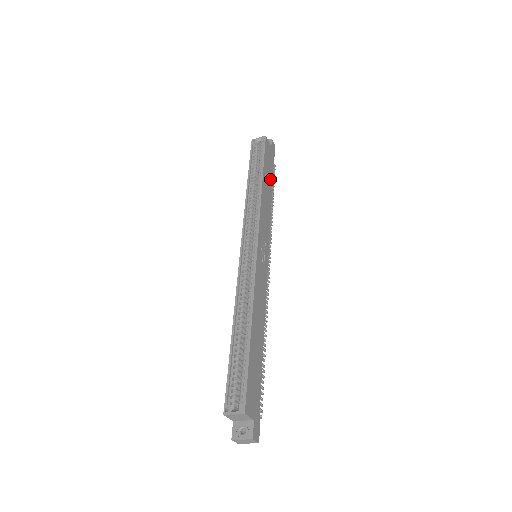
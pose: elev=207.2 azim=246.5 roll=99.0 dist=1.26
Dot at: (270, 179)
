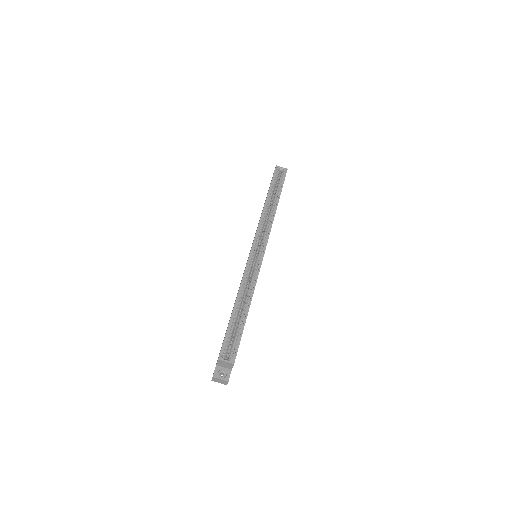
Dot at: occluded
